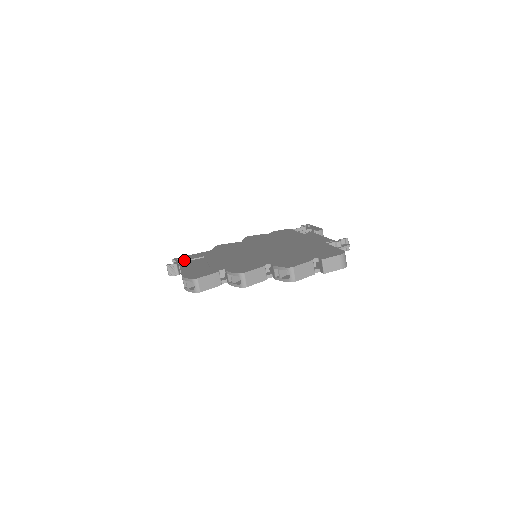
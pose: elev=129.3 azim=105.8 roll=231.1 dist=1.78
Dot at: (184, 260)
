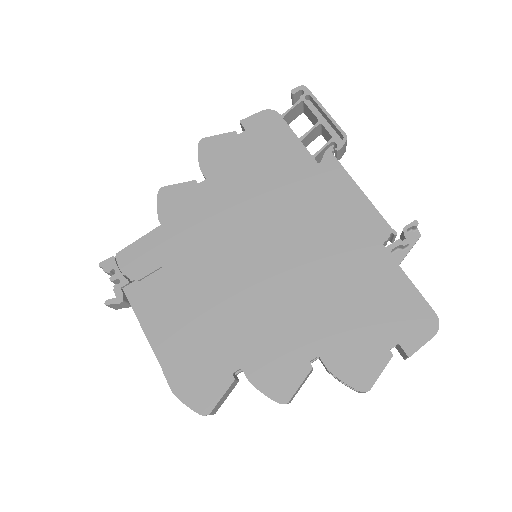
Dot at: (128, 279)
